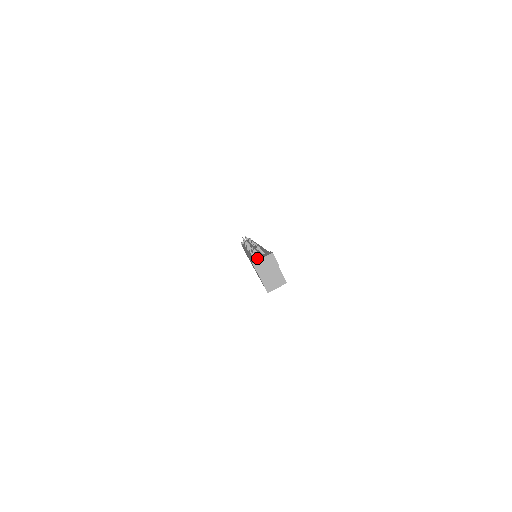
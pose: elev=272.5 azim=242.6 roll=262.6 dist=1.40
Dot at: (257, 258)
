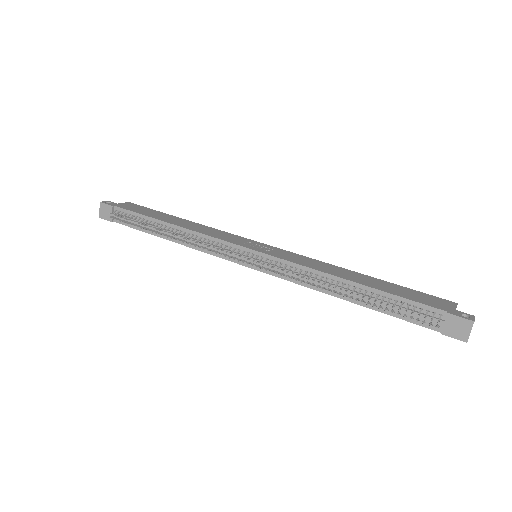
Dot at: (450, 331)
